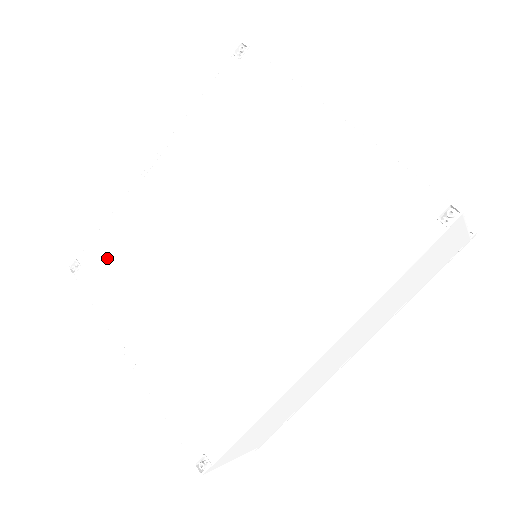
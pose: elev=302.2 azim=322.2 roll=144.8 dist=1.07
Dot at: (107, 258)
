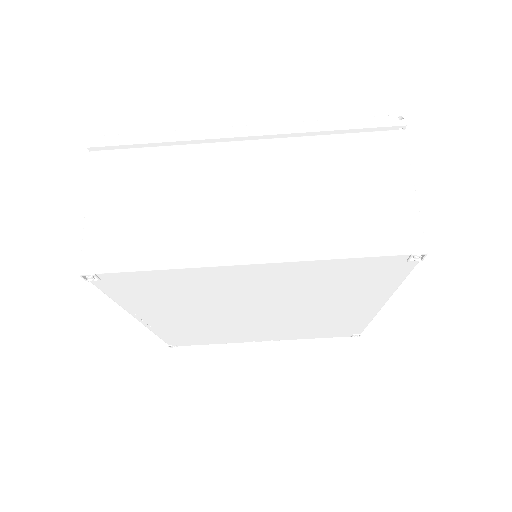
Dot at: (187, 339)
